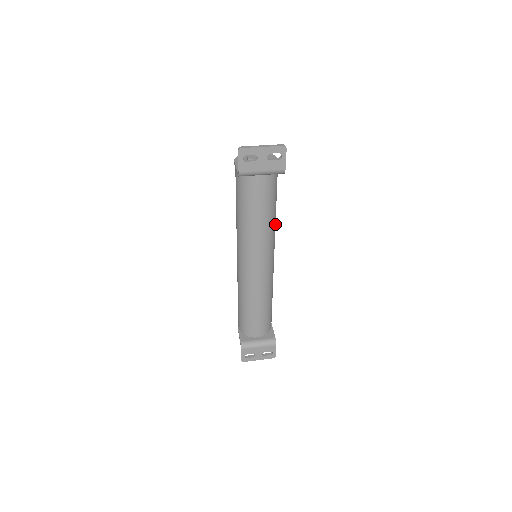
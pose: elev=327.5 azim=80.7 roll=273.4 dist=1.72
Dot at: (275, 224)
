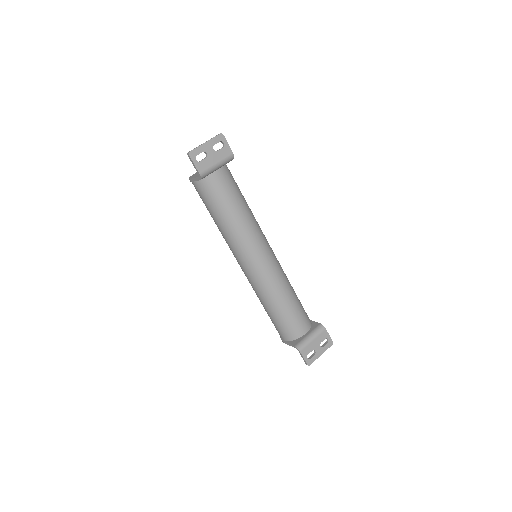
Dot at: occluded
